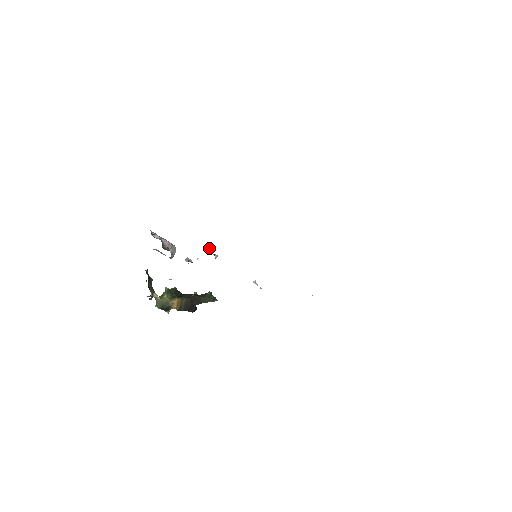
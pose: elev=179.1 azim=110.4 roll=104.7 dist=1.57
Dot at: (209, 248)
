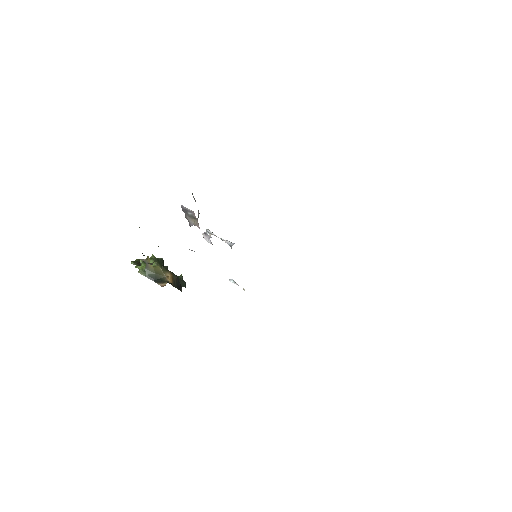
Dot at: occluded
